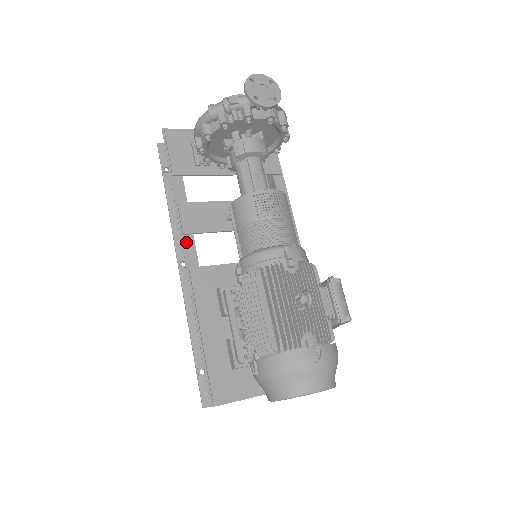
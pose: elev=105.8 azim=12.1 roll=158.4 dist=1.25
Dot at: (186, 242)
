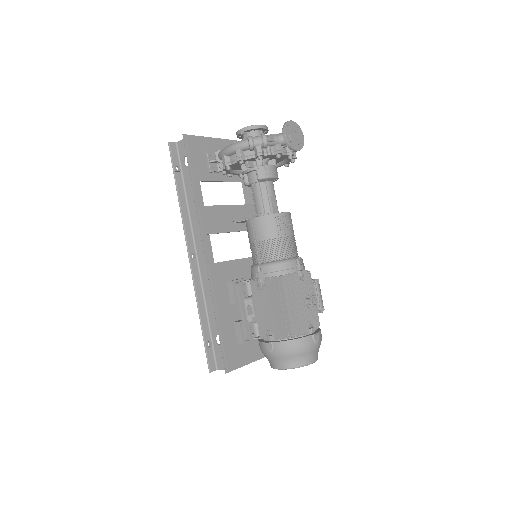
Dot at: (205, 241)
